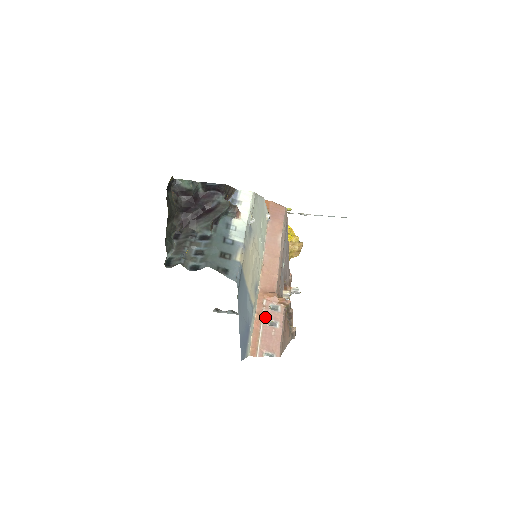
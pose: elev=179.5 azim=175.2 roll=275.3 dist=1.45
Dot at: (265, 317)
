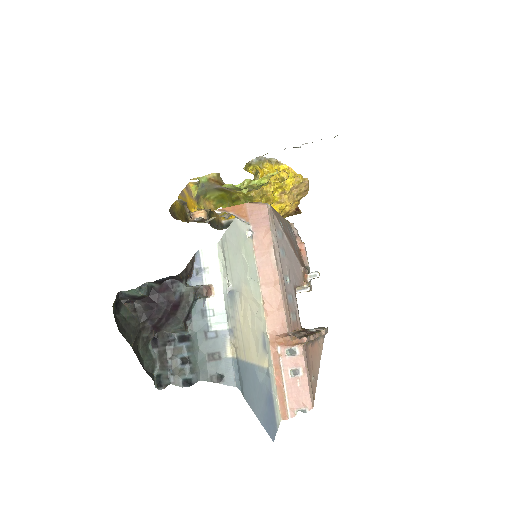
Dot at: (285, 368)
